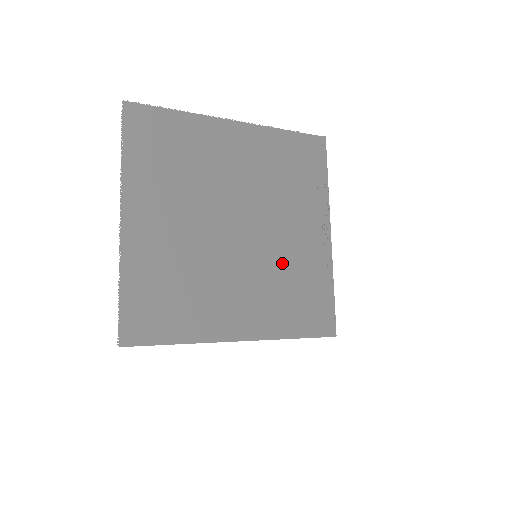
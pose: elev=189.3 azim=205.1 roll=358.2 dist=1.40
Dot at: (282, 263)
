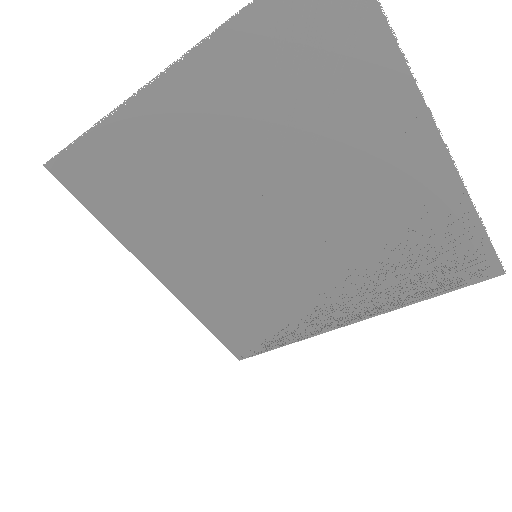
Dot at: occluded
